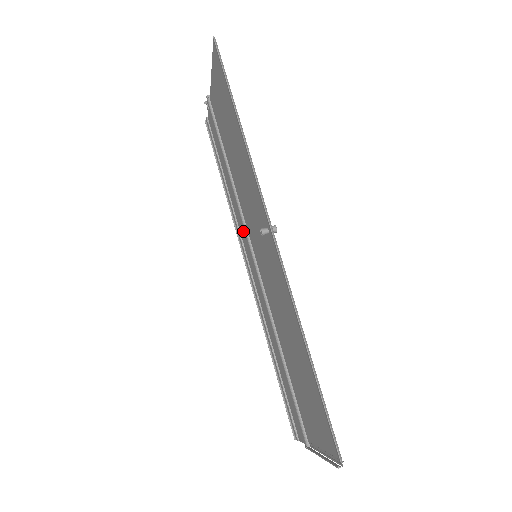
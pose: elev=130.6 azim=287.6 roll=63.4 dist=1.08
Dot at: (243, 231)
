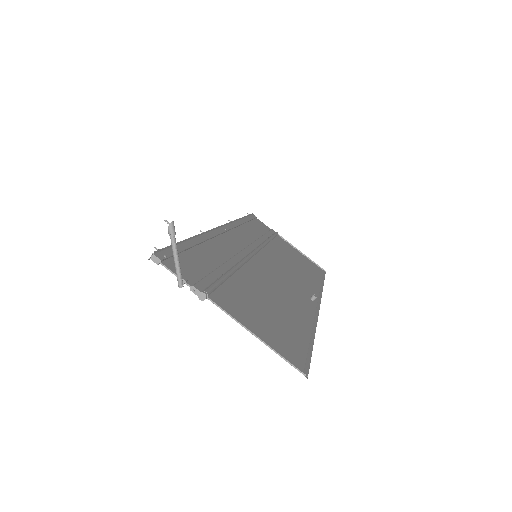
Dot at: (231, 248)
